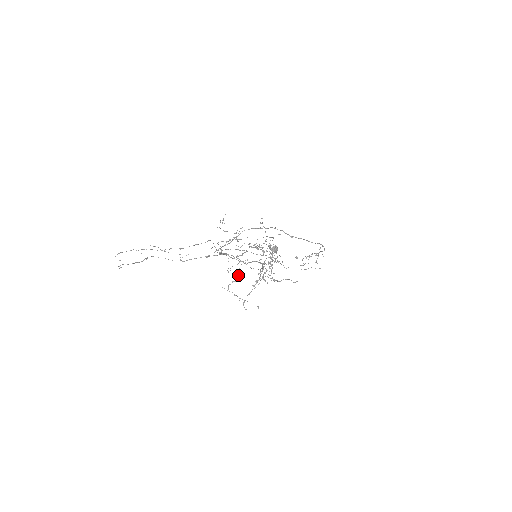
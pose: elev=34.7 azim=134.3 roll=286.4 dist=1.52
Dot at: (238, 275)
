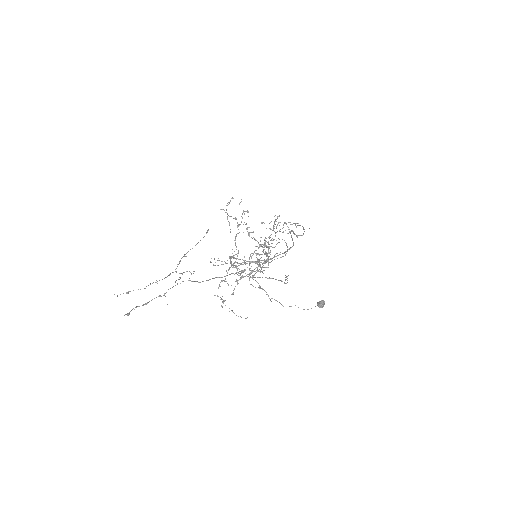
Dot at: (227, 272)
